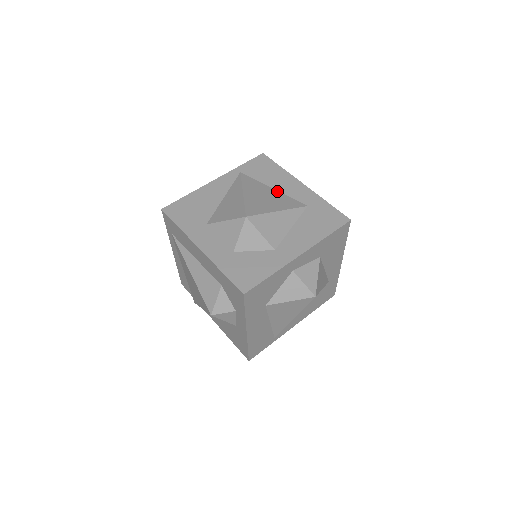
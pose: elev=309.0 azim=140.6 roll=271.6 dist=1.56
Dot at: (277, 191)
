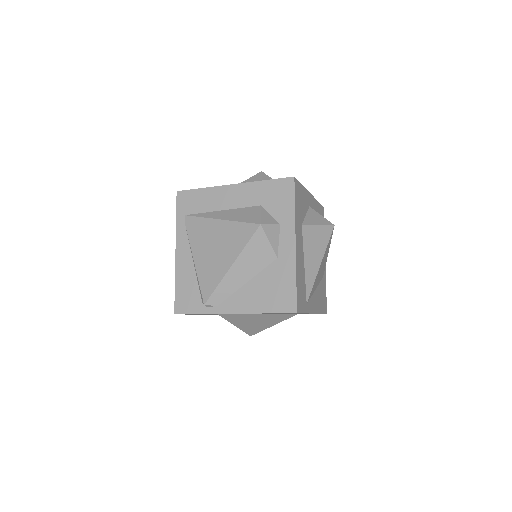
Dot at: occluded
